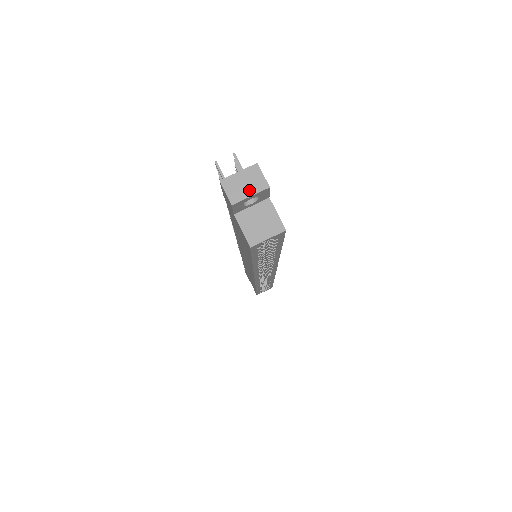
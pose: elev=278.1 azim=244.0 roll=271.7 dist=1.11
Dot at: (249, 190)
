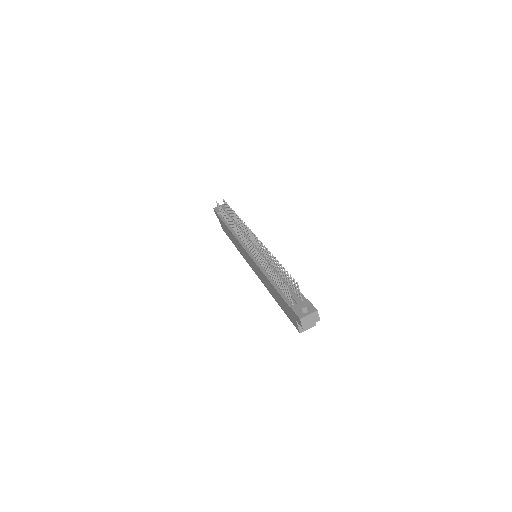
Dot at: (311, 322)
